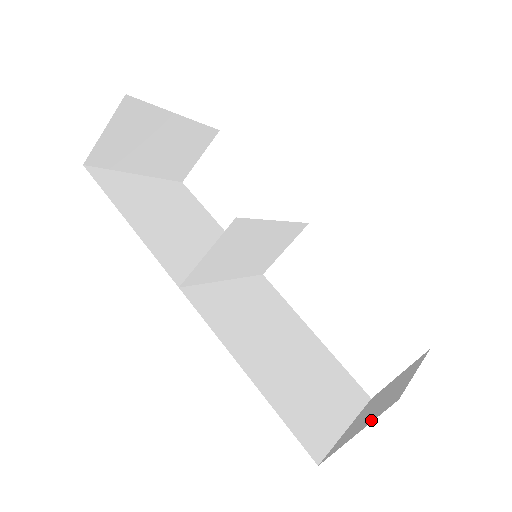
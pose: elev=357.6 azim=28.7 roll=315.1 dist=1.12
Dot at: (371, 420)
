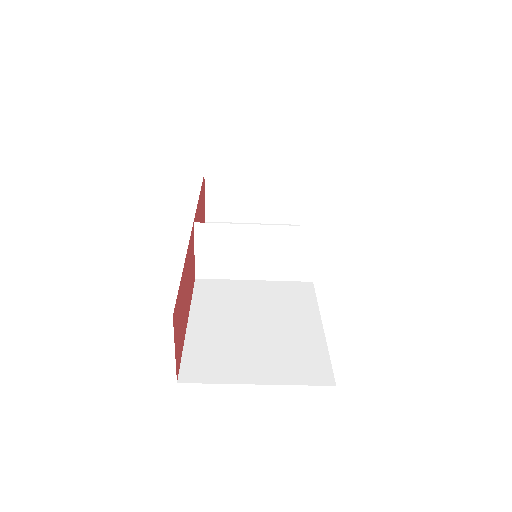
Dot at: occluded
